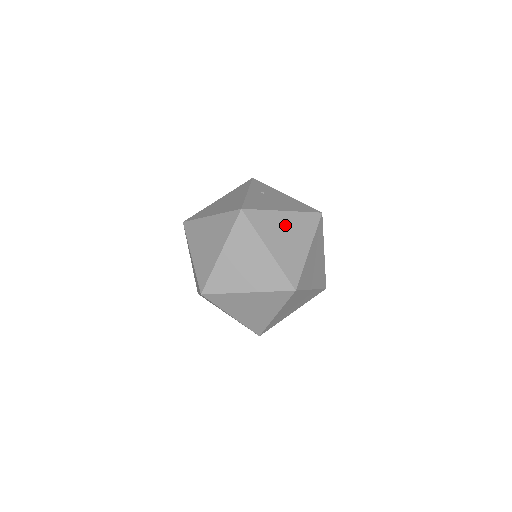
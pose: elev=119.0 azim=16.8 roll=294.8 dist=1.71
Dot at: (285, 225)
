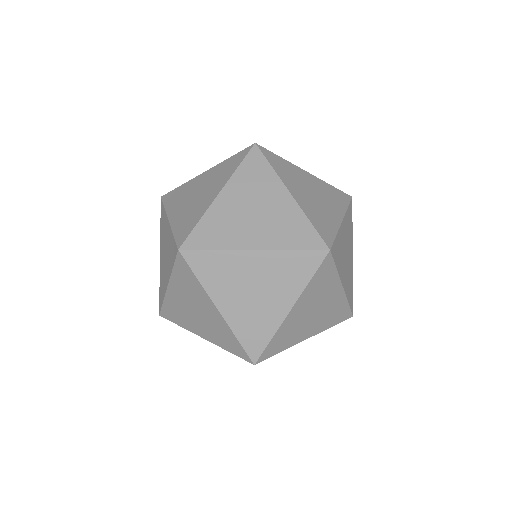
Dot at: (200, 185)
